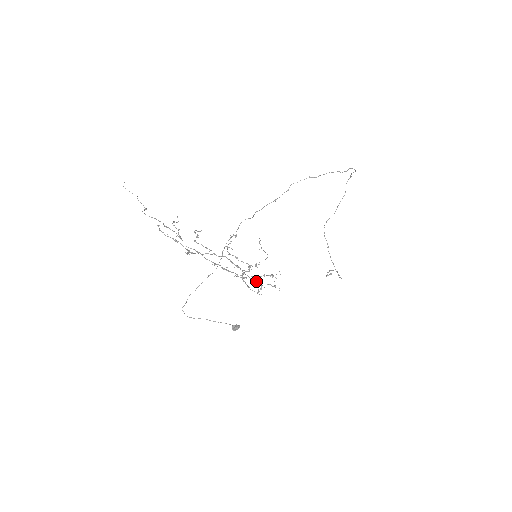
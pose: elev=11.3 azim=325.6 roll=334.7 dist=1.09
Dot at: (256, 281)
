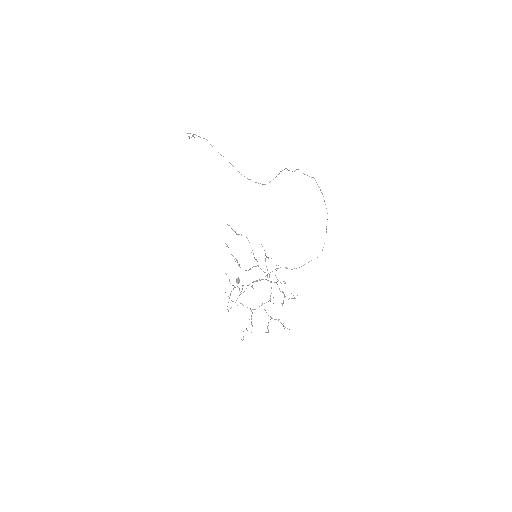
Dot at: (278, 280)
